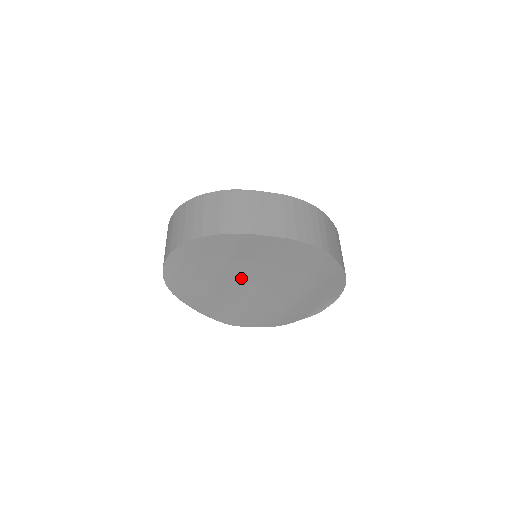
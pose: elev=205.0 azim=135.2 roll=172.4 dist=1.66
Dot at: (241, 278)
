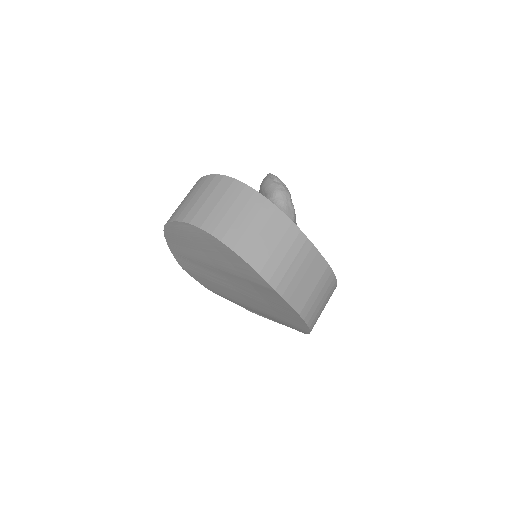
Dot at: (232, 280)
